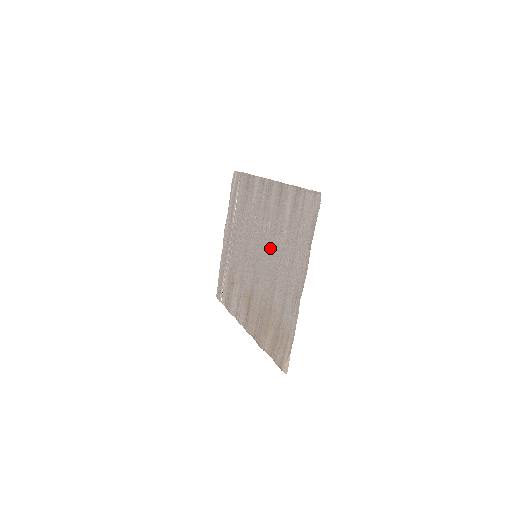
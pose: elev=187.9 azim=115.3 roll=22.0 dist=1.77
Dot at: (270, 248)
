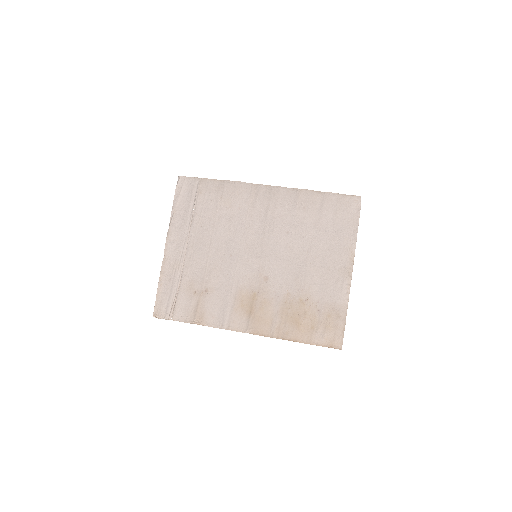
Dot at: (286, 245)
